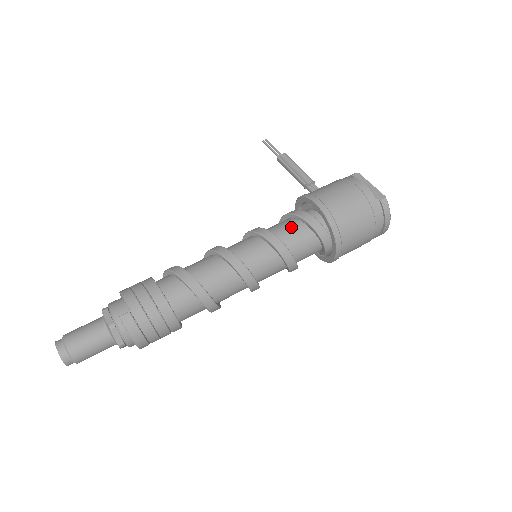
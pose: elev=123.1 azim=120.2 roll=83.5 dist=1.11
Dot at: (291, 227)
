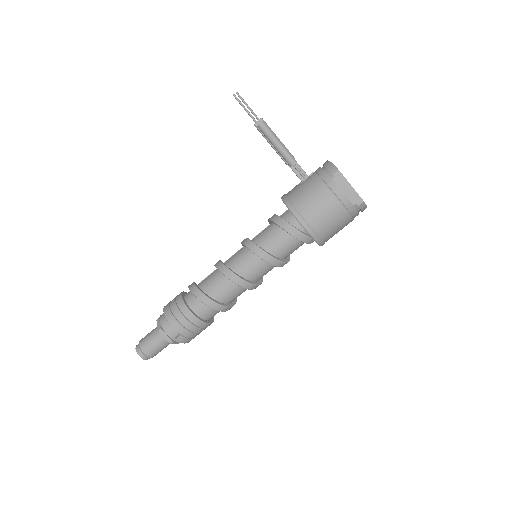
Dot at: (283, 241)
